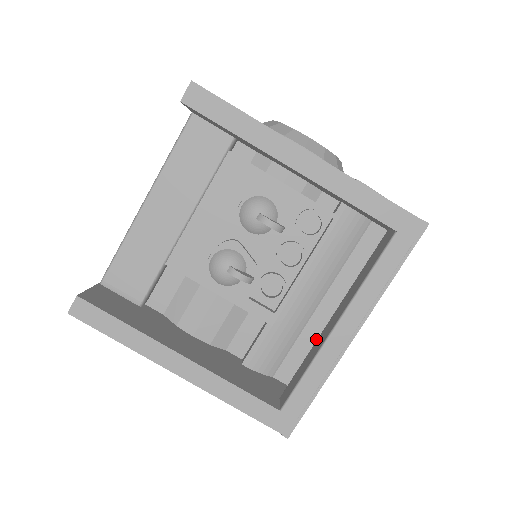
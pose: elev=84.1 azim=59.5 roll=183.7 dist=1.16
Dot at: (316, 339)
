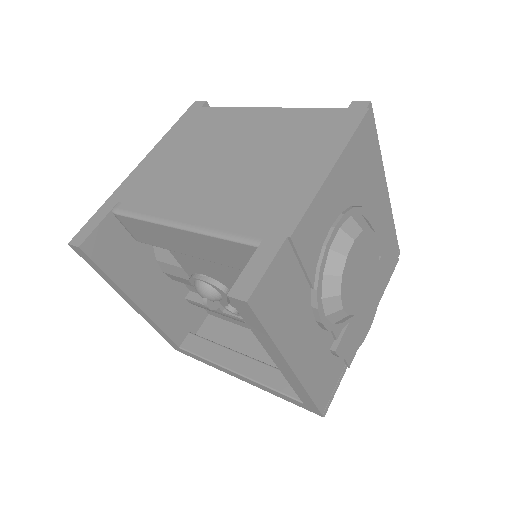
Dot at: (241, 325)
